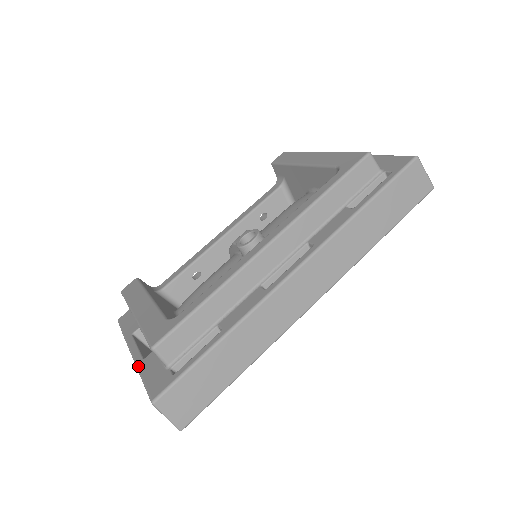
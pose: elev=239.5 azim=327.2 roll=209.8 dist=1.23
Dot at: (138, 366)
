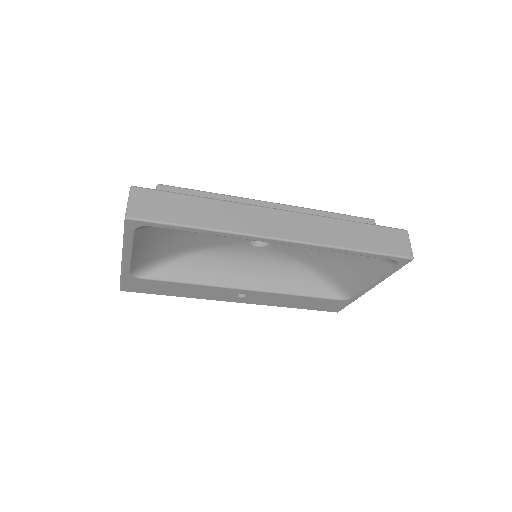
Dot at: occluded
